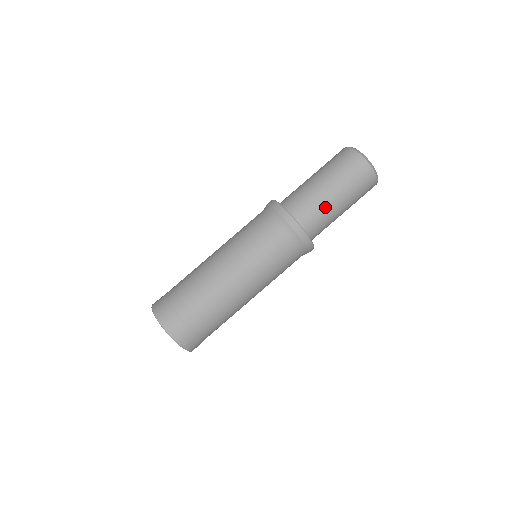
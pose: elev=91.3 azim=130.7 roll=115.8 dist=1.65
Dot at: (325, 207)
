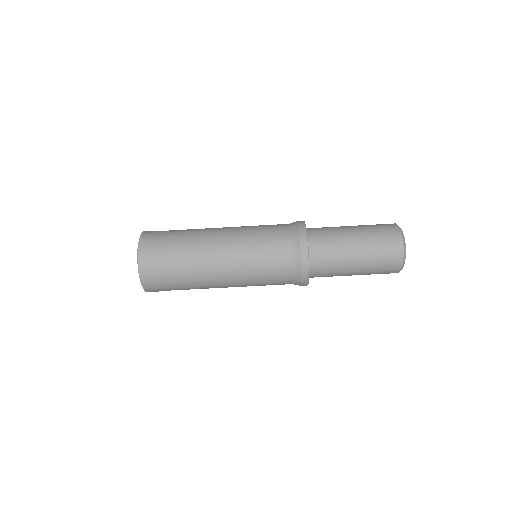
Dot at: (339, 274)
